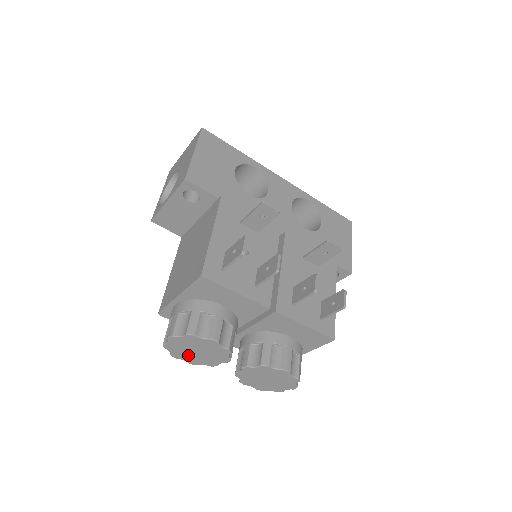
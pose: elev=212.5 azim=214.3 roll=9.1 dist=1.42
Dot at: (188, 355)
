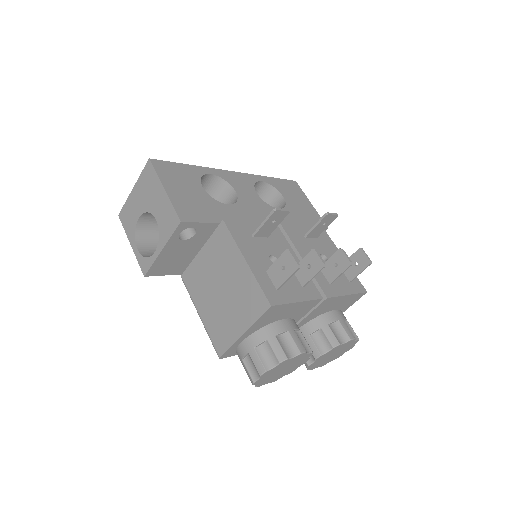
Dot at: (273, 377)
